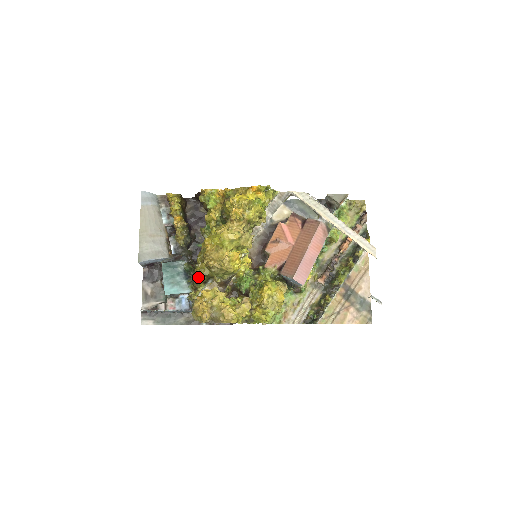
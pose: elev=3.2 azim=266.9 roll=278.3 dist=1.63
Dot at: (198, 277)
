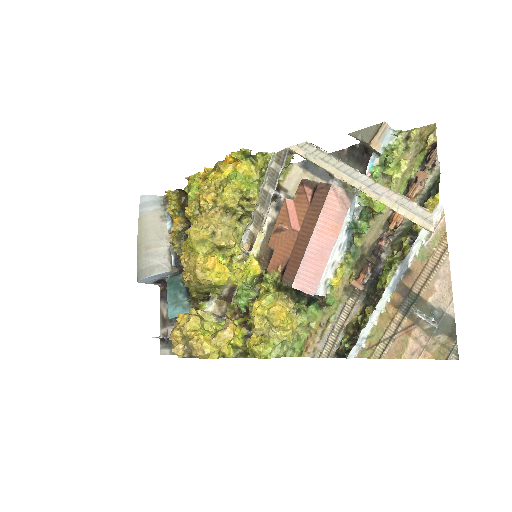
Dot at: (192, 294)
